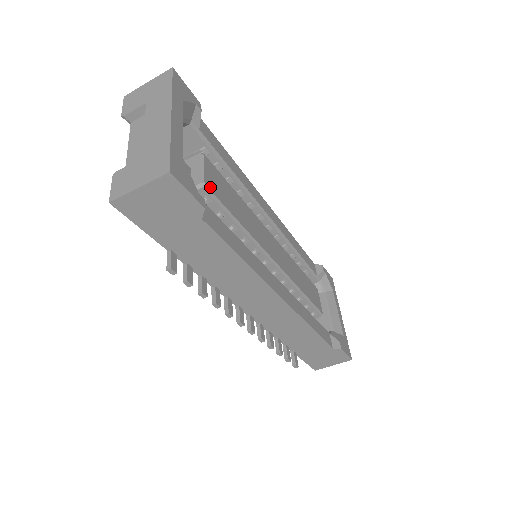
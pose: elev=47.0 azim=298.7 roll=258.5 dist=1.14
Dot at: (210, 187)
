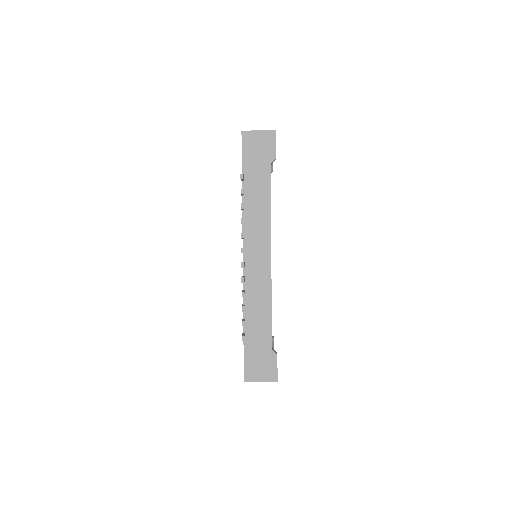
Dot at: occluded
